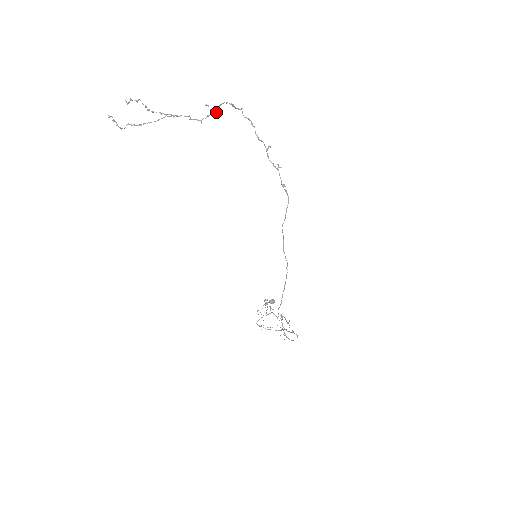
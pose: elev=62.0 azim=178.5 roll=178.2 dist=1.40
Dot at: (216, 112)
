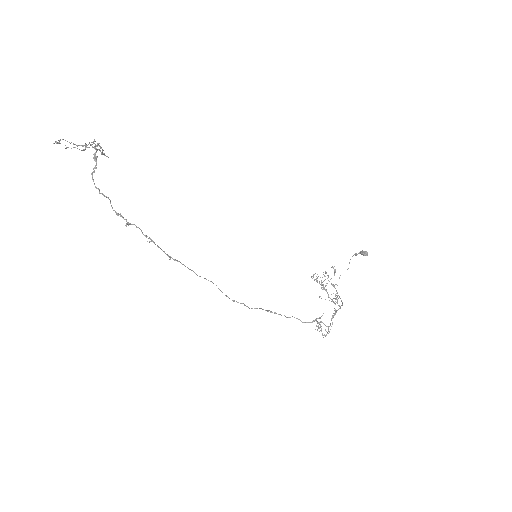
Dot at: occluded
